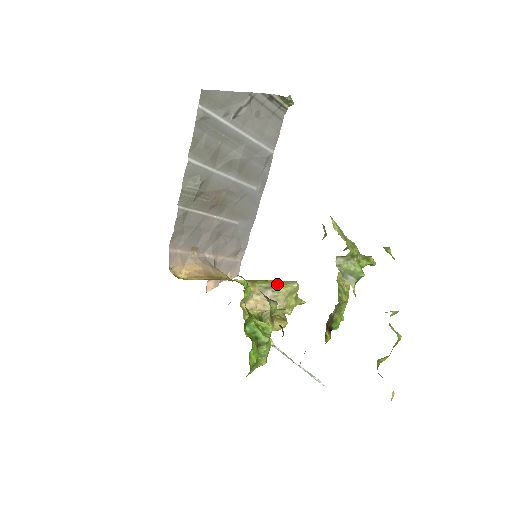
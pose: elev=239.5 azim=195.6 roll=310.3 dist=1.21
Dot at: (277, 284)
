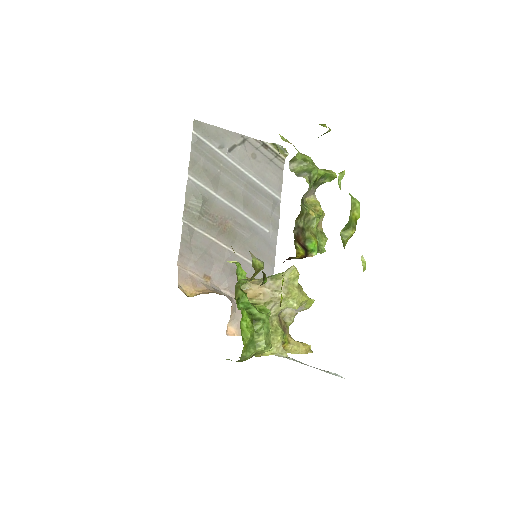
Dot at: (276, 274)
